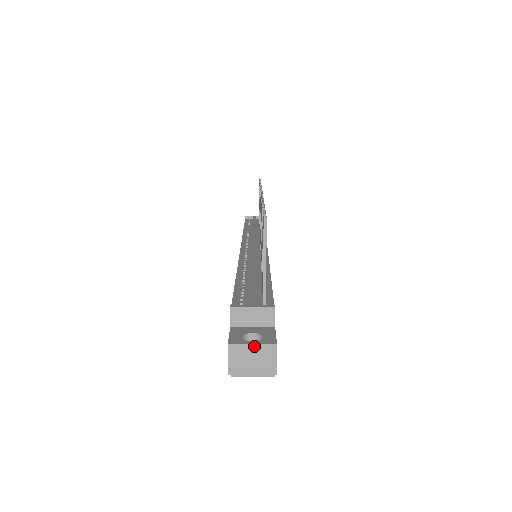
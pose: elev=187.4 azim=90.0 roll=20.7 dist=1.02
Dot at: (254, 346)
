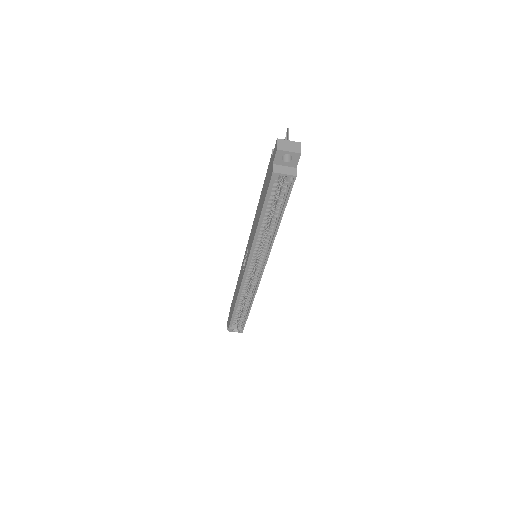
Dot at: (290, 141)
